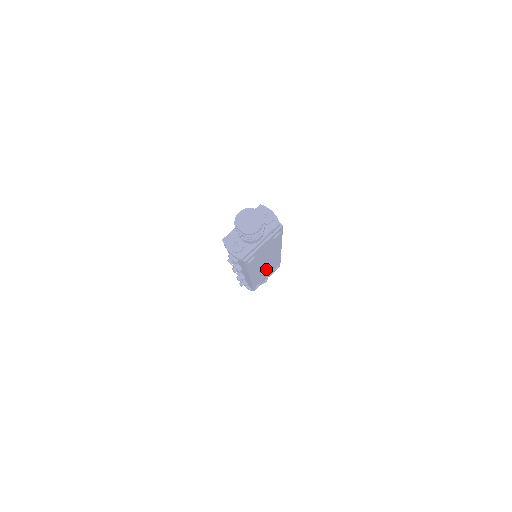
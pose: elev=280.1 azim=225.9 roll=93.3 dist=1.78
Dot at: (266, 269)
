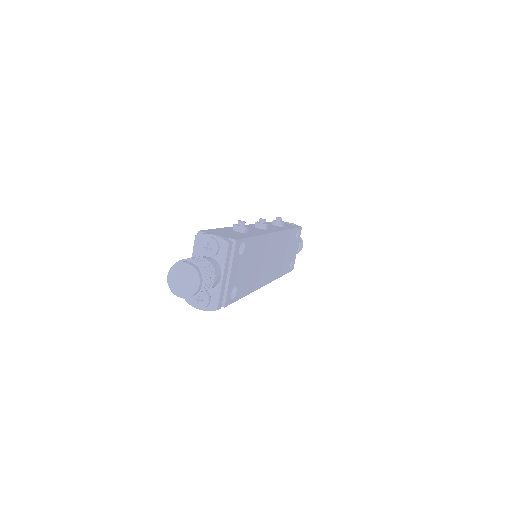
Dot at: (280, 255)
